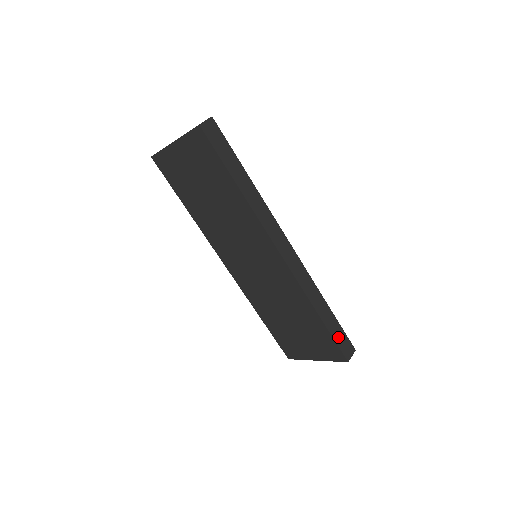
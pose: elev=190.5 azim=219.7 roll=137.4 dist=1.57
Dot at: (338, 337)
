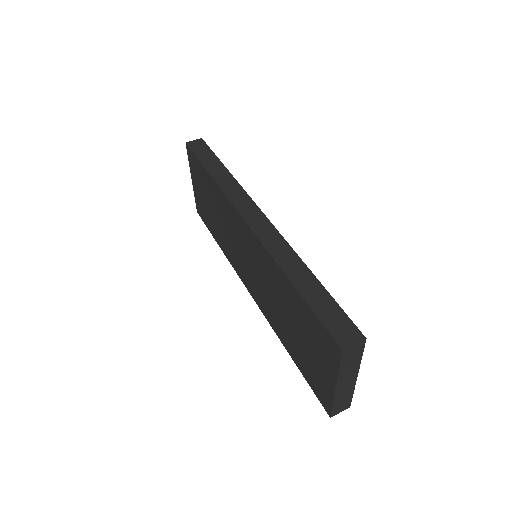
Dot at: (325, 313)
